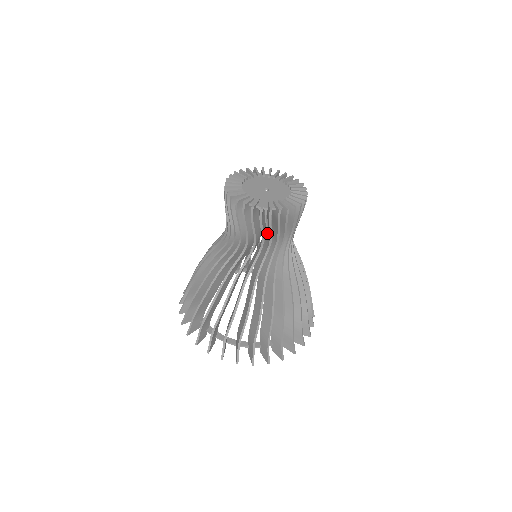
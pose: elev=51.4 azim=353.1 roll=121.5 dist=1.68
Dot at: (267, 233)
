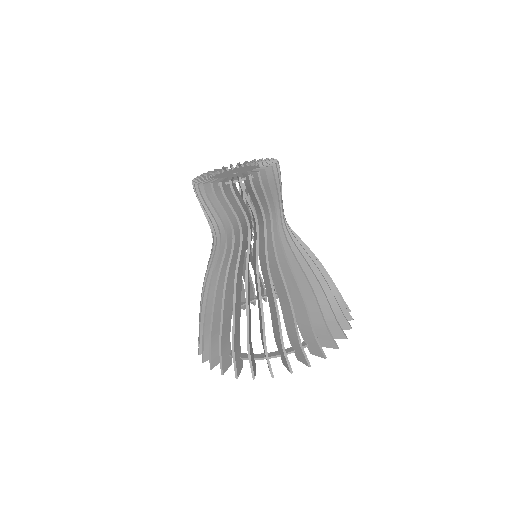
Dot at: occluded
